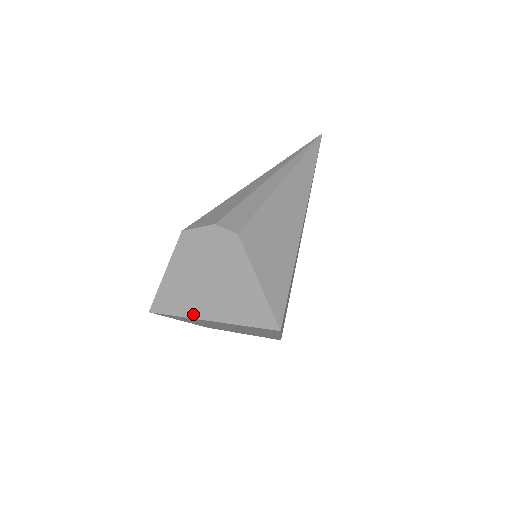
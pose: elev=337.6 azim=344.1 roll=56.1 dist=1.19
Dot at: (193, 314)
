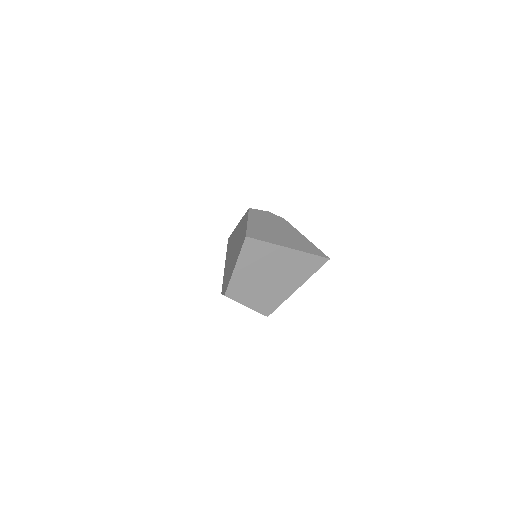
Dot at: (278, 243)
